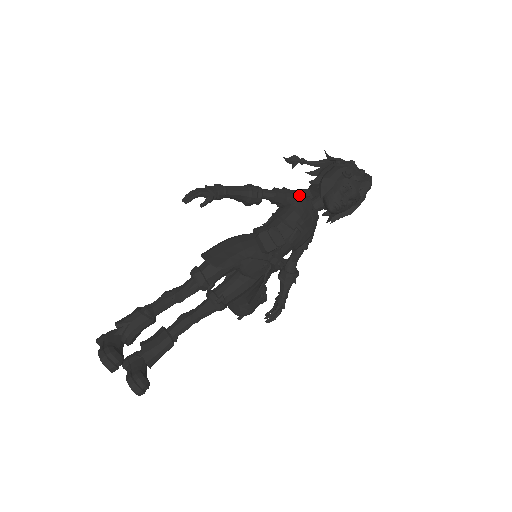
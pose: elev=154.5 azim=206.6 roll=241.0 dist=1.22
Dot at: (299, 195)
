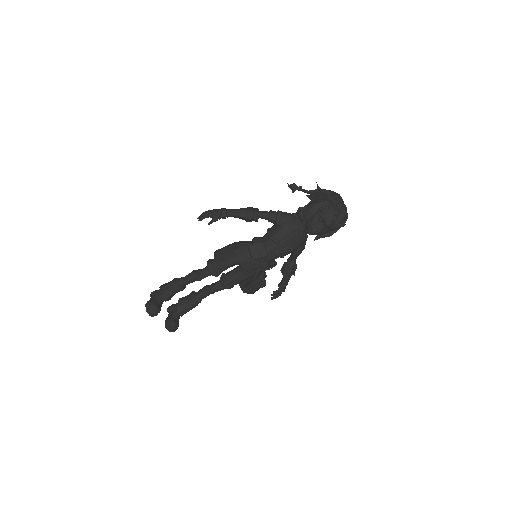
Dot at: (288, 218)
